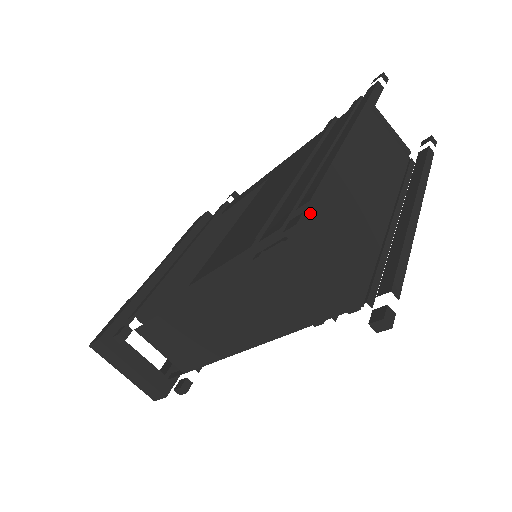
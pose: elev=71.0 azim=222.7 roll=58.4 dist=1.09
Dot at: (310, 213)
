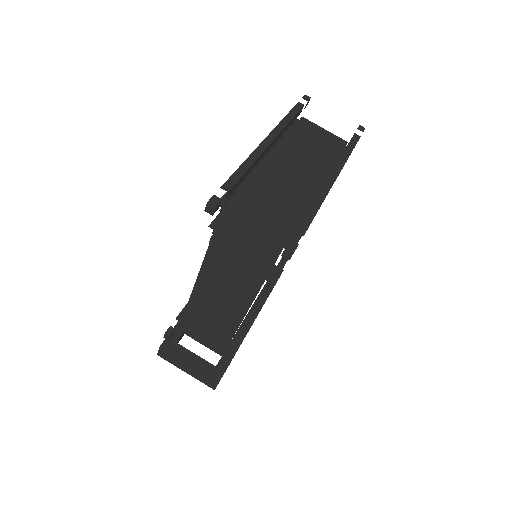
Dot at: (238, 199)
